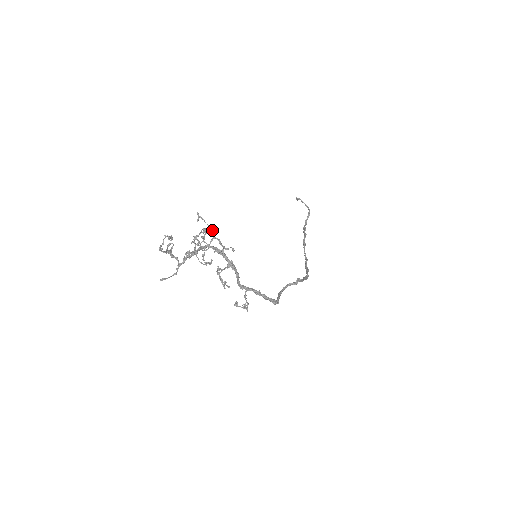
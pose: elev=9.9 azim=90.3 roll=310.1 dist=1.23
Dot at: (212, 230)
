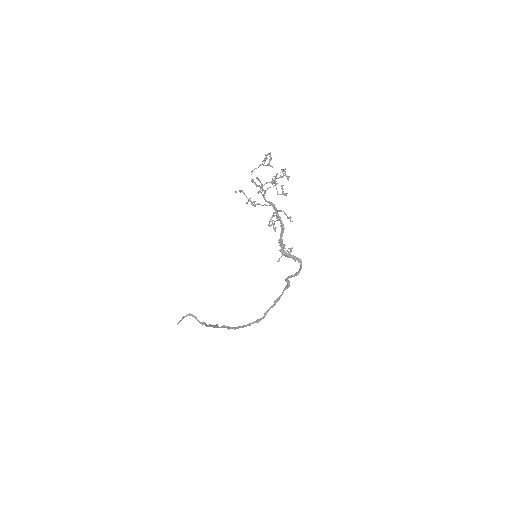
Dot at: (254, 201)
